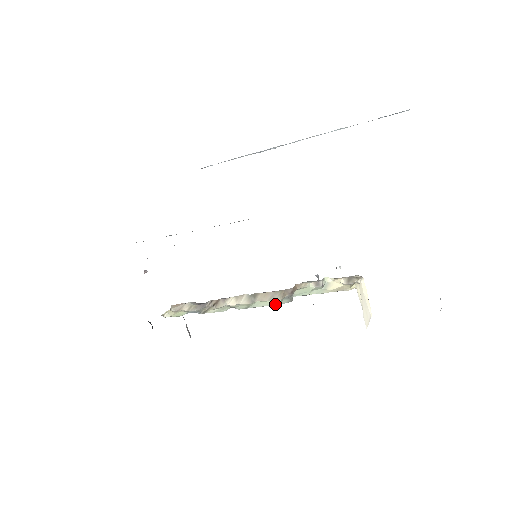
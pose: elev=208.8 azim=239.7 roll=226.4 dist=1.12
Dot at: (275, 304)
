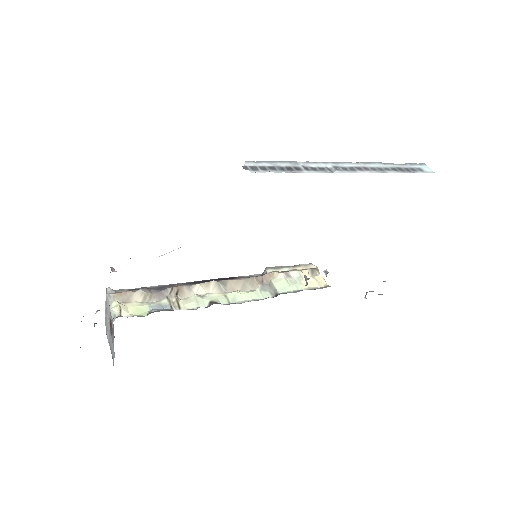
Dot at: (258, 298)
